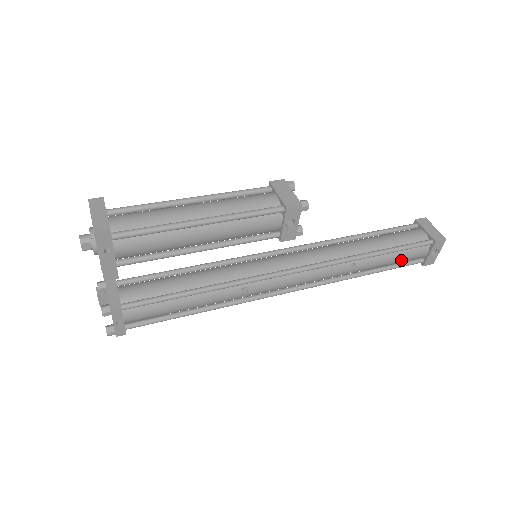
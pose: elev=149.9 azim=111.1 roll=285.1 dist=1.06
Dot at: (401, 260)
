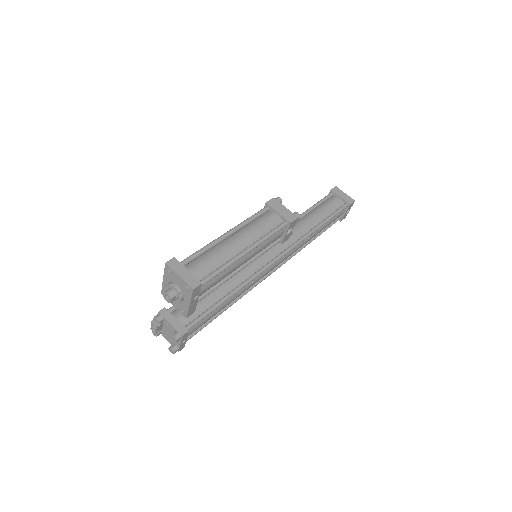
Dot at: occluded
